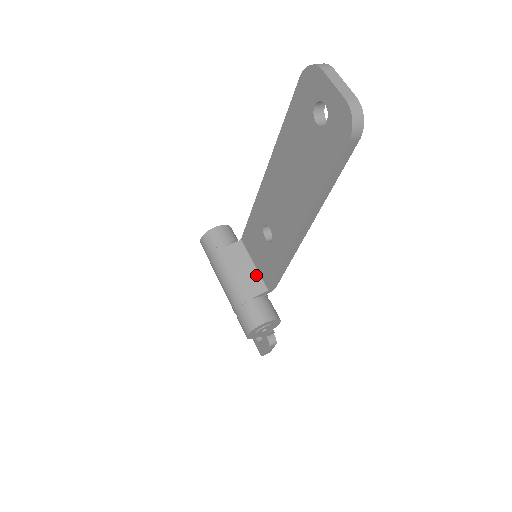
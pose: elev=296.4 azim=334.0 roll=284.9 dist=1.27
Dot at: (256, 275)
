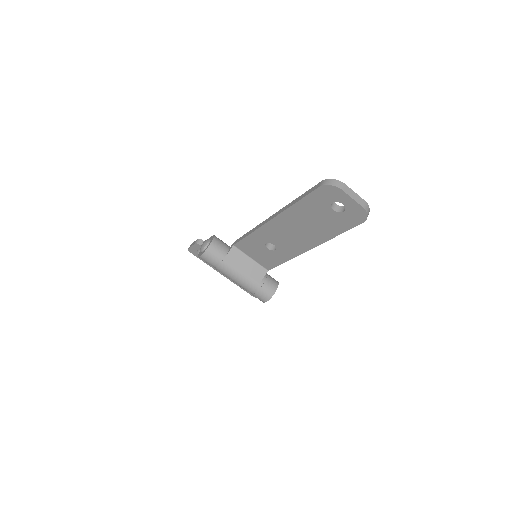
Dot at: (256, 265)
